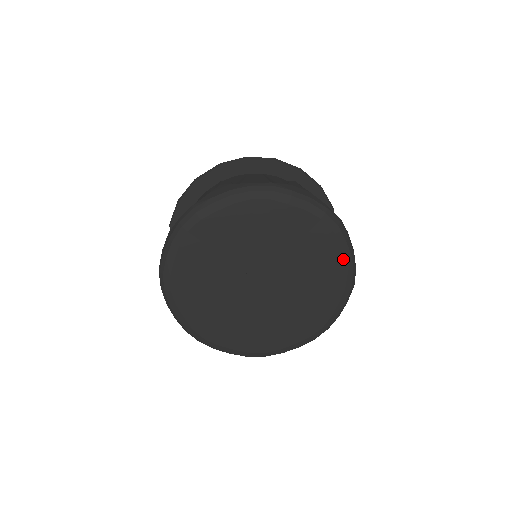
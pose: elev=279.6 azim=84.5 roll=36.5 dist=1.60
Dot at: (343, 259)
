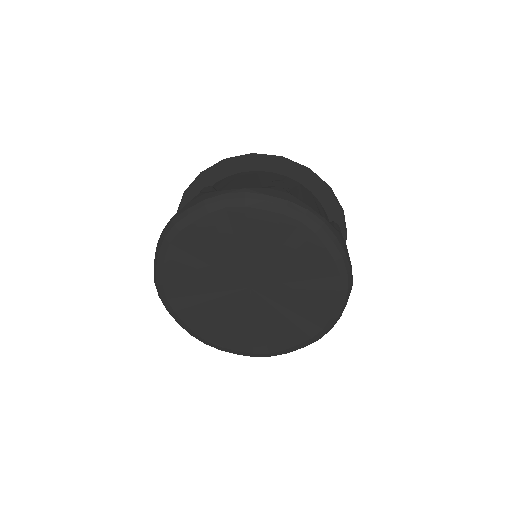
Dot at: (281, 215)
